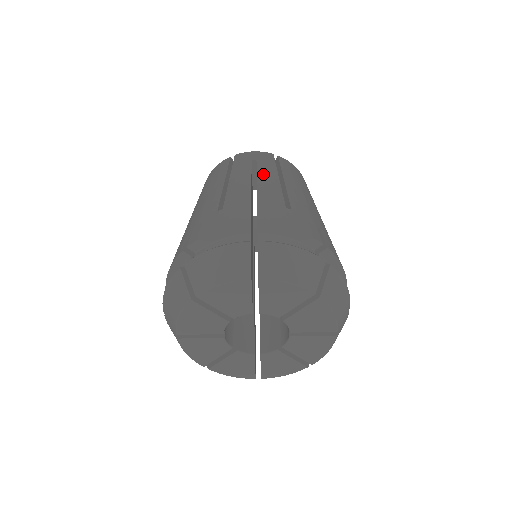
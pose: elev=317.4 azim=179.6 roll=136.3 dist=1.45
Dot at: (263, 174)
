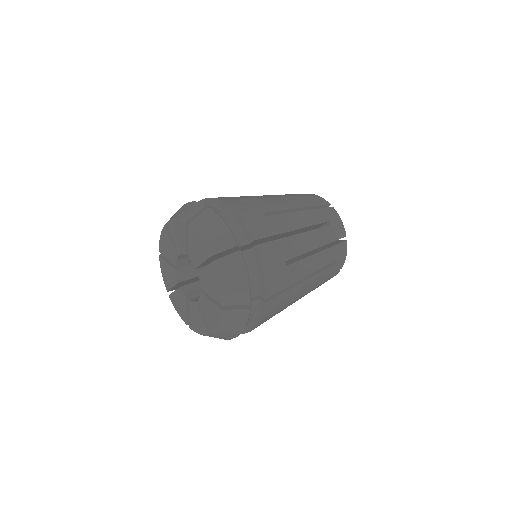
Dot at: occluded
